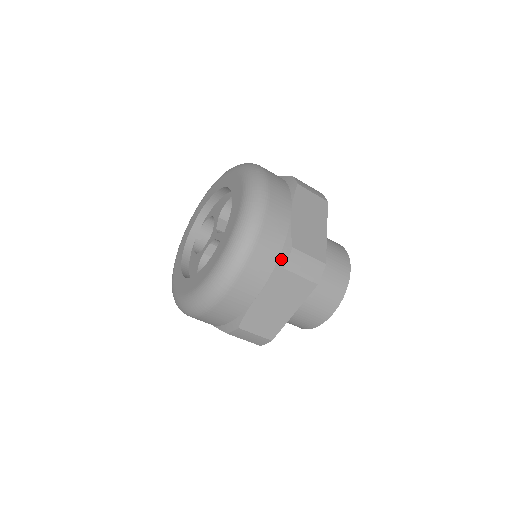
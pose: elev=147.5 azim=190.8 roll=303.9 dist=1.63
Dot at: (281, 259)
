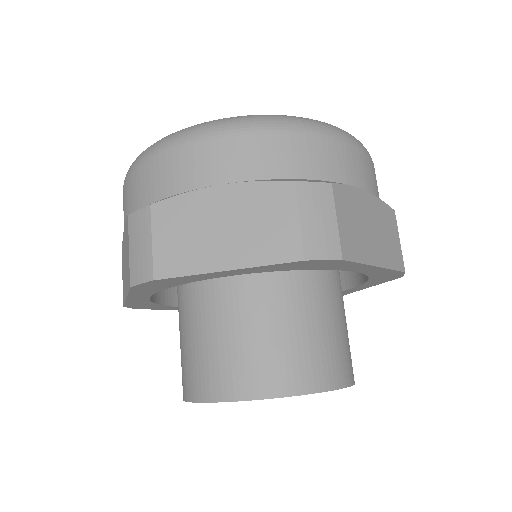
Dot at: occluded
